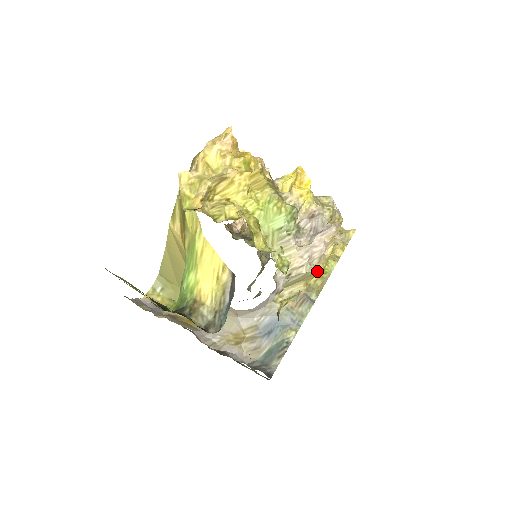
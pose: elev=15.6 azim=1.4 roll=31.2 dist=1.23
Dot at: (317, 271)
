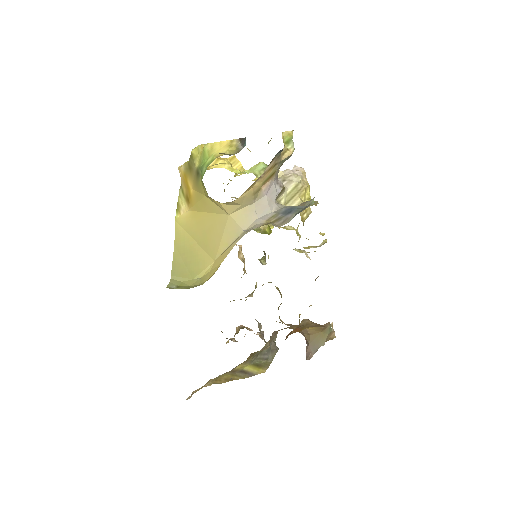
Dot at: (305, 187)
